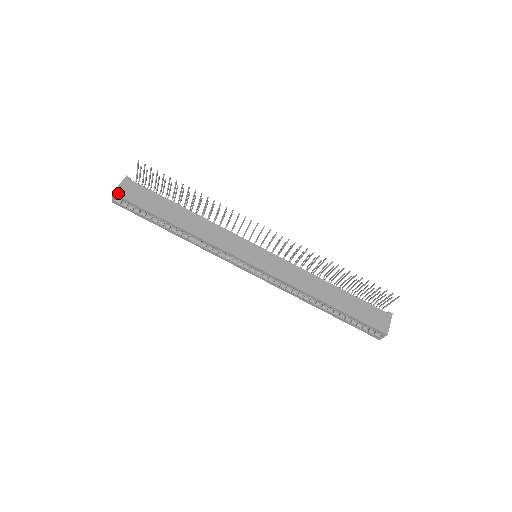
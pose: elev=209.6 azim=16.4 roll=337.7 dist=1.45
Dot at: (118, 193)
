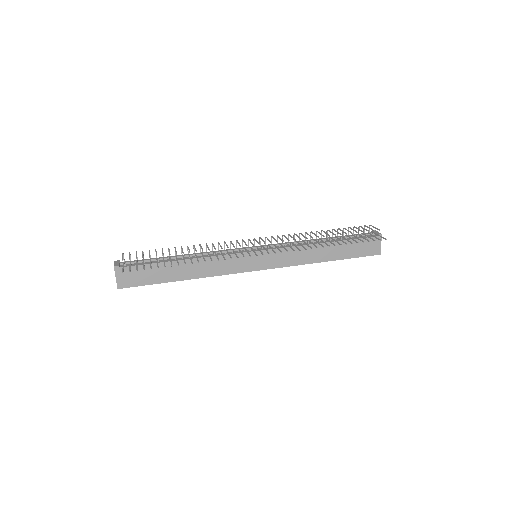
Dot at: (121, 286)
